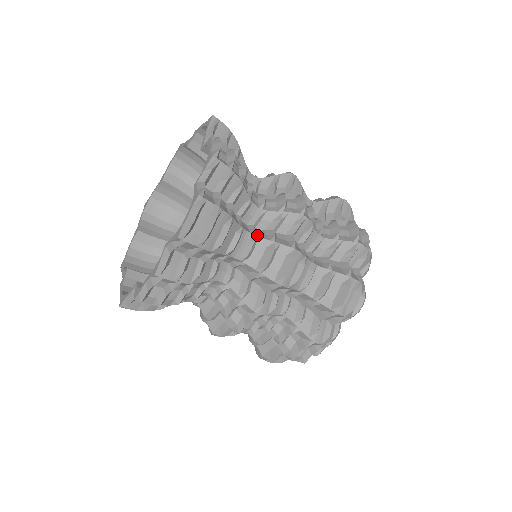
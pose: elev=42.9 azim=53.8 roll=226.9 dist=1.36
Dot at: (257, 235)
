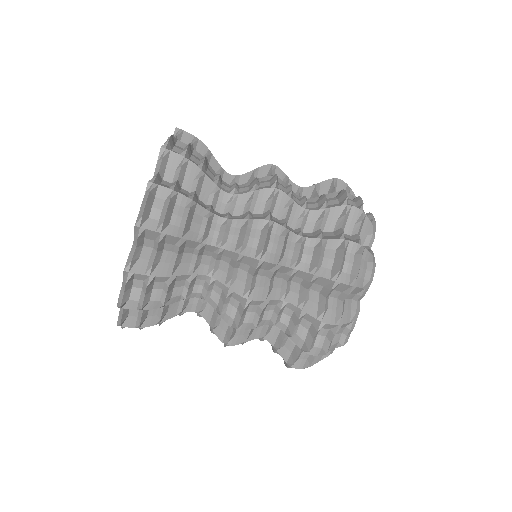
Dot at: (230, 218)
